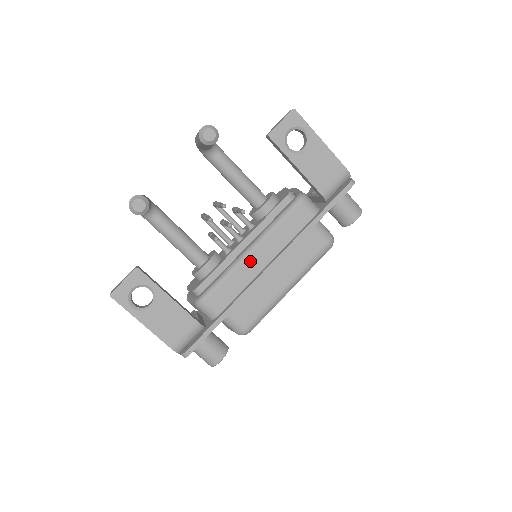
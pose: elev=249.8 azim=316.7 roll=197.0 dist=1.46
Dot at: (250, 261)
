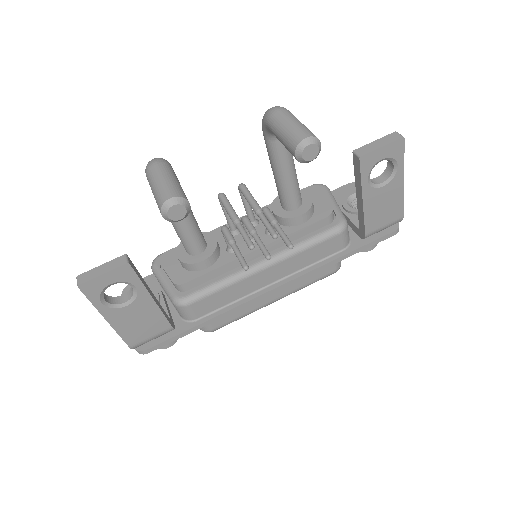
Dot at: (257, 277)
